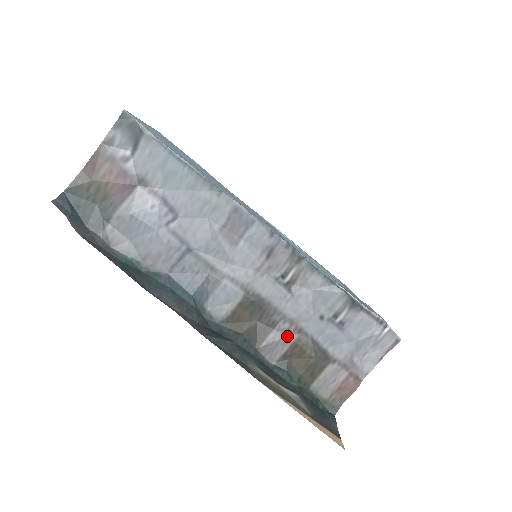
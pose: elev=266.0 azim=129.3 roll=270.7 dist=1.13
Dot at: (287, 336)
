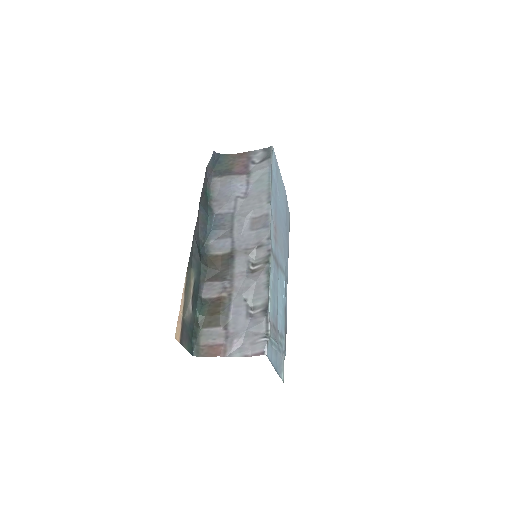
Dot at: (222, 290)
